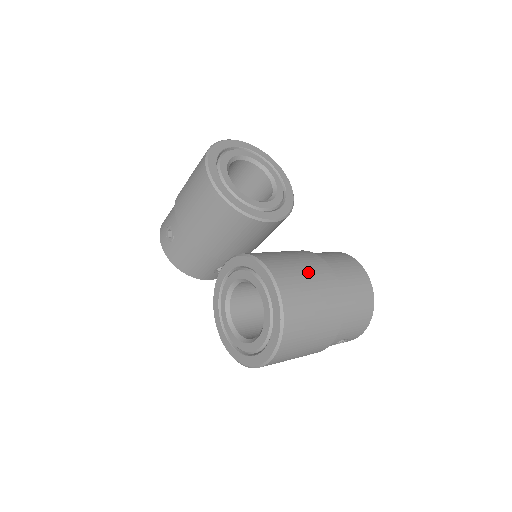
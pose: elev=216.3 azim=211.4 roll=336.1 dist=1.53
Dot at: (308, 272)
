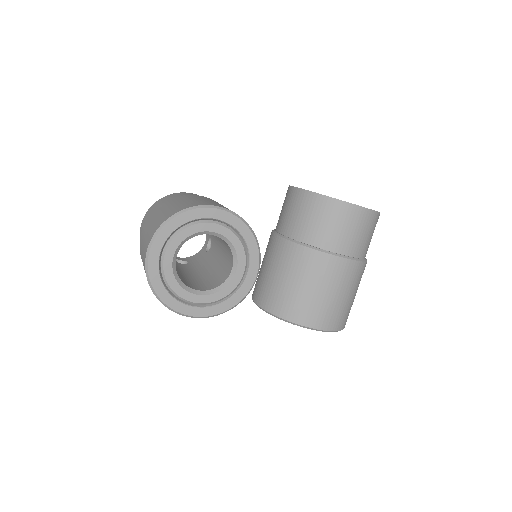
Dot at: (324, 288)
